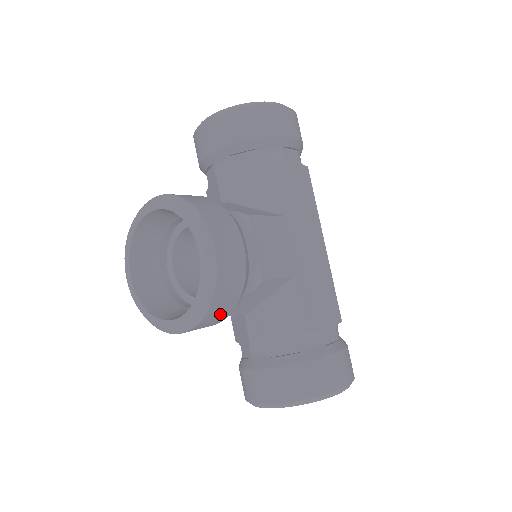
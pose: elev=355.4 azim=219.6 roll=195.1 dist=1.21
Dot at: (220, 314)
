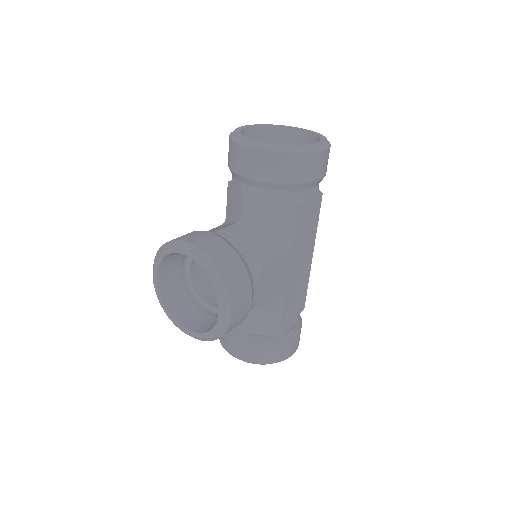
Dot at: occluded
